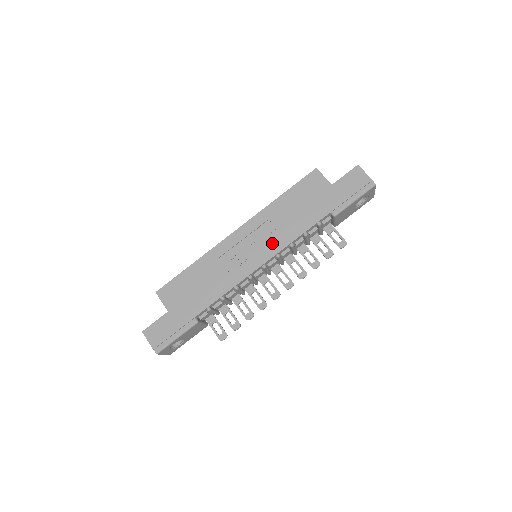
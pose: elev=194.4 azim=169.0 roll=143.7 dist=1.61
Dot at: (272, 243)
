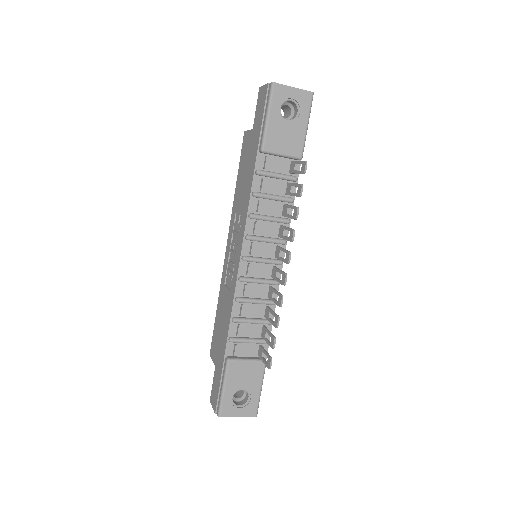
Dot at: (240, 231)
